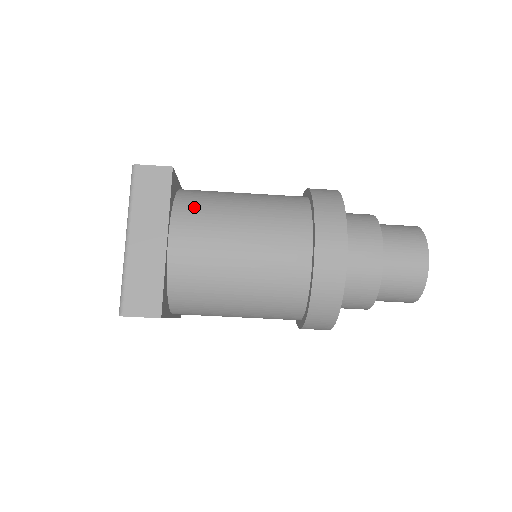
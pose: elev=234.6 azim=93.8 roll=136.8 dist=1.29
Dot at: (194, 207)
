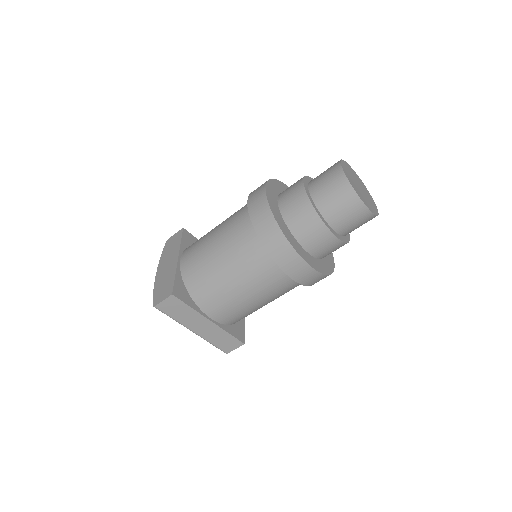
Dot at: (203, 292)
